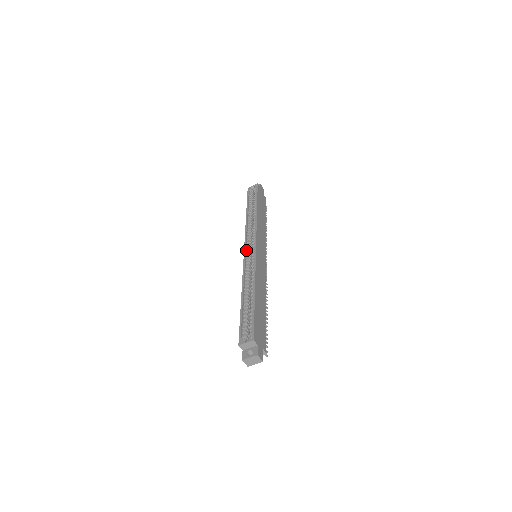
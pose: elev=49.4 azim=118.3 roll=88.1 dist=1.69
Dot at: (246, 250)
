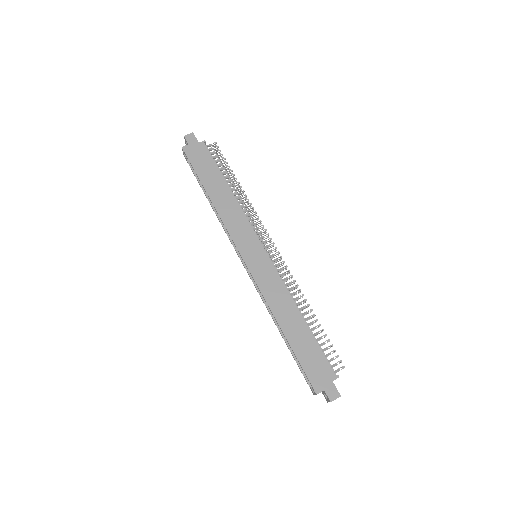
Dot at: (244, 264)
